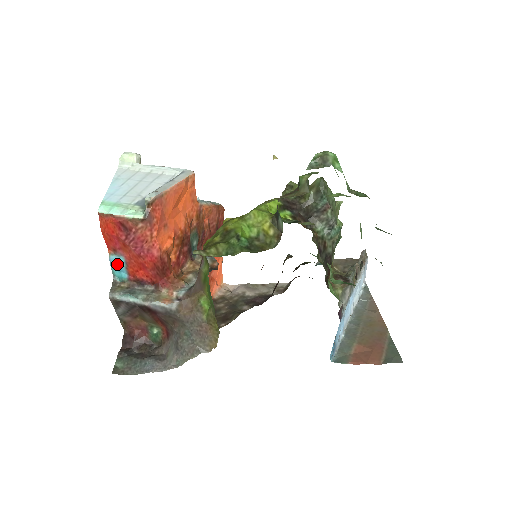
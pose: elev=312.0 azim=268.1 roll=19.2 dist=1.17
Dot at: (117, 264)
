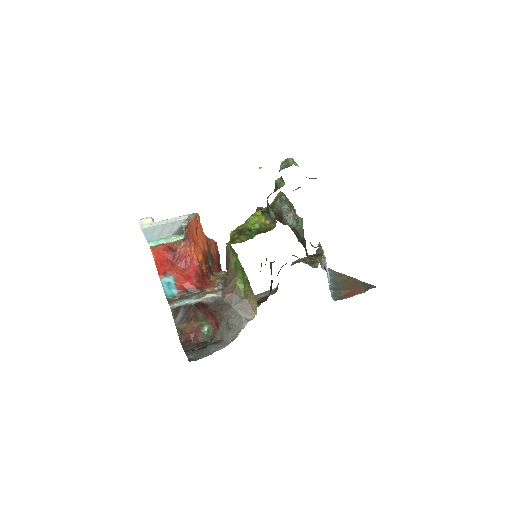
Dot at: (168, 284)
